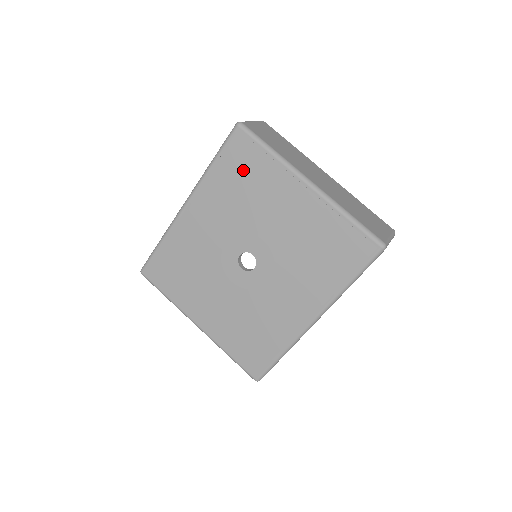
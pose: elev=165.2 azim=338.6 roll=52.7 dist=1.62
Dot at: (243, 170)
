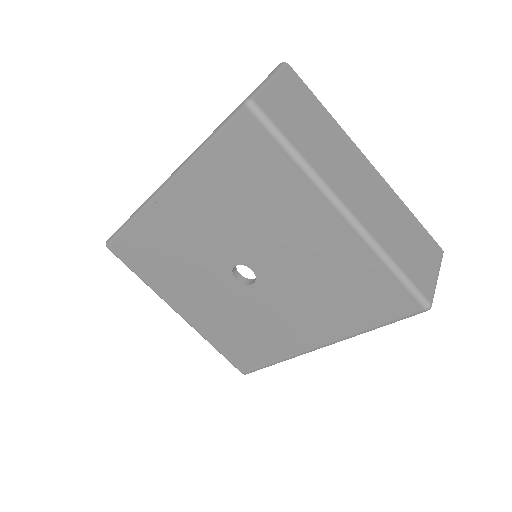
Dot at: (249, 171)
